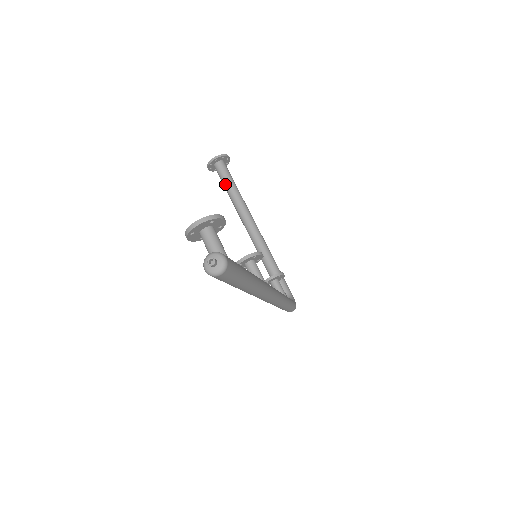
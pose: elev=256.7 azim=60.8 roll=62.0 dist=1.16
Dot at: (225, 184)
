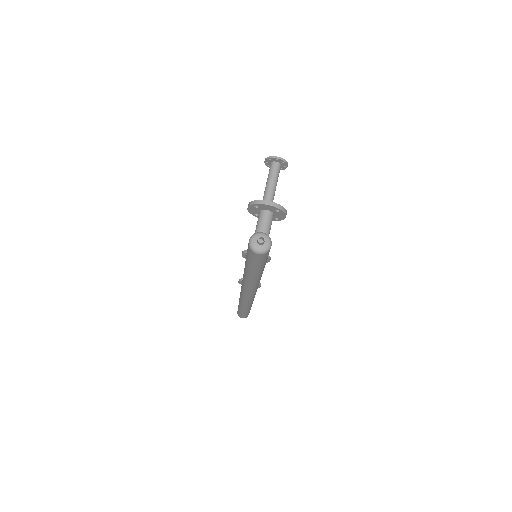
Dot at: (269, 183)
